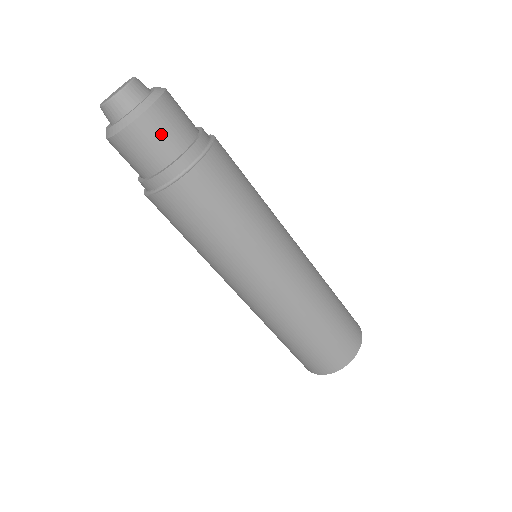
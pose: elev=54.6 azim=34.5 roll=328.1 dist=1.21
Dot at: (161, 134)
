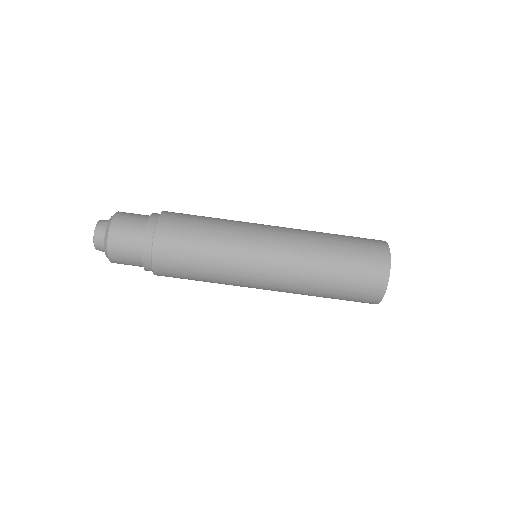
Dot at: (133, 215)
